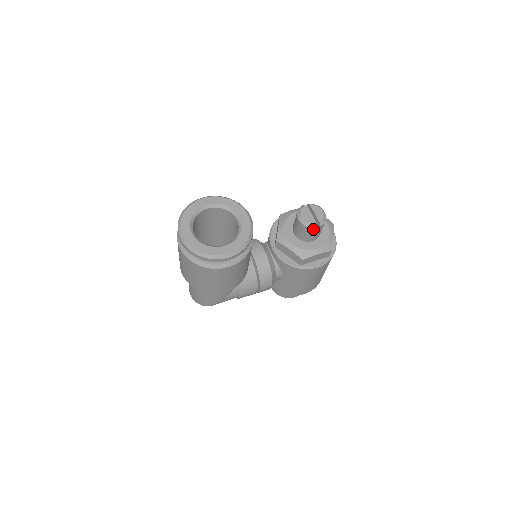
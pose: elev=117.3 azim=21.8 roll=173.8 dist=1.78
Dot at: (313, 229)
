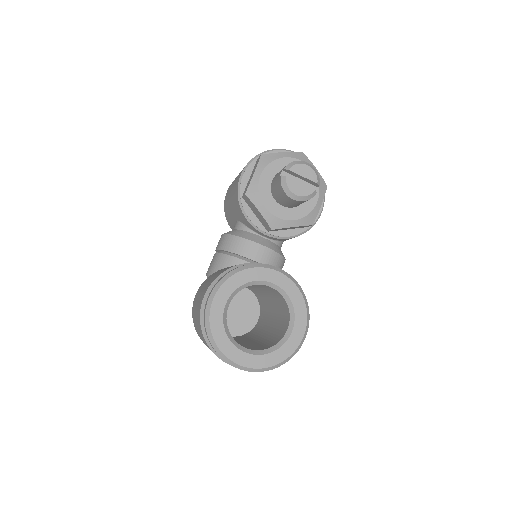
Dot at: (314, 195)
